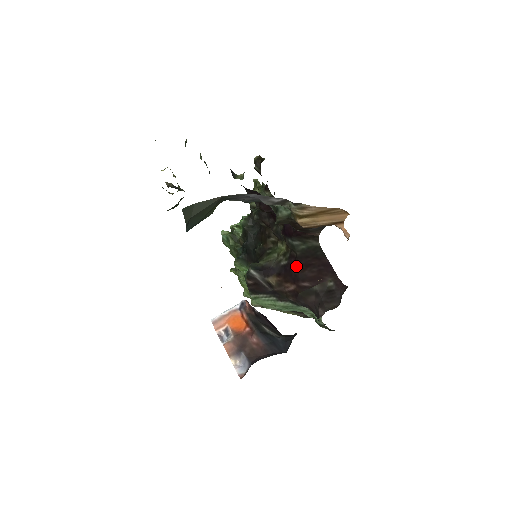
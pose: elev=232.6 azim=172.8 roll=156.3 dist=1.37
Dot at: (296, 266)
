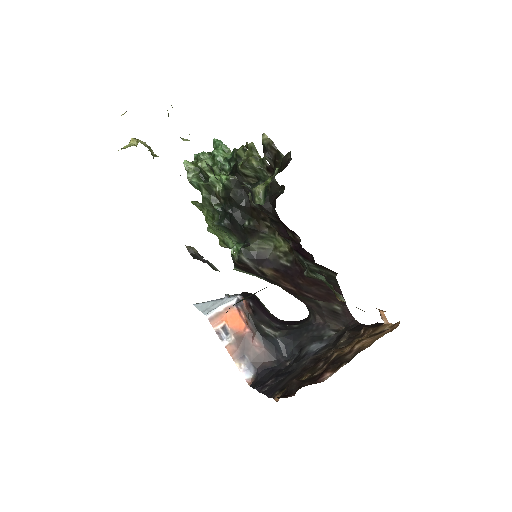
Dot at: (302, 278)
